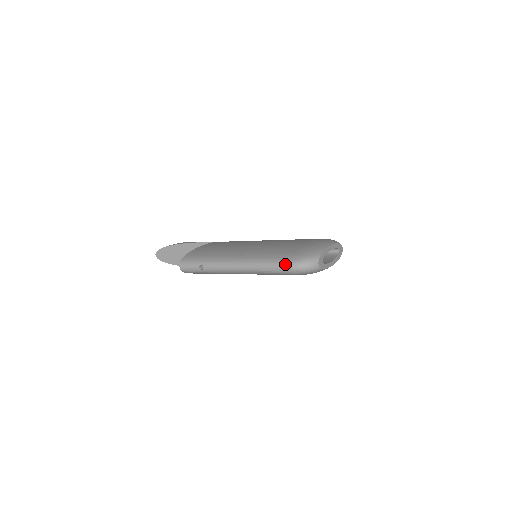
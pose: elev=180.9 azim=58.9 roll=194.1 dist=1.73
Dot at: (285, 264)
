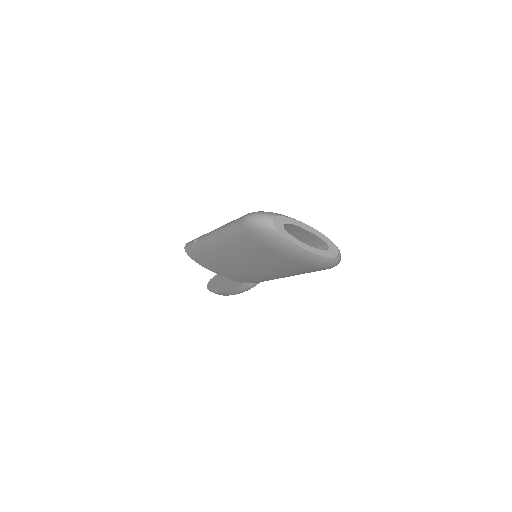
Dot at: (242, 216)
